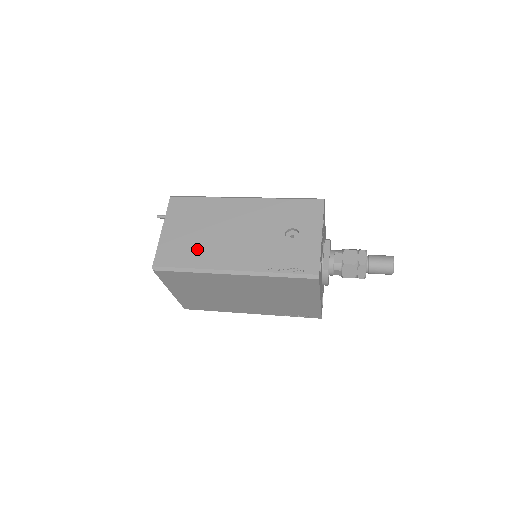
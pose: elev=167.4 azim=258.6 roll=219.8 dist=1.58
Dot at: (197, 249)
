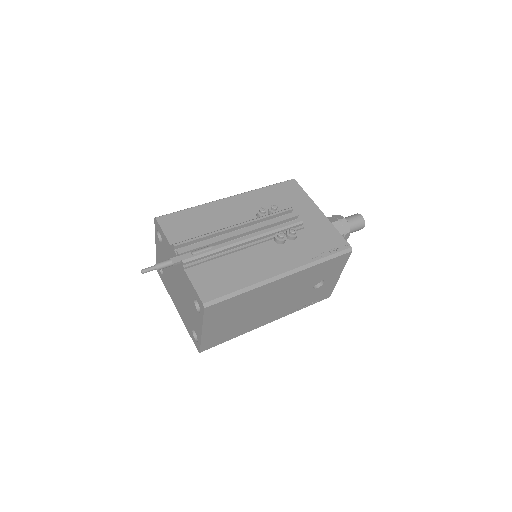
Dot at: (239, 327)
